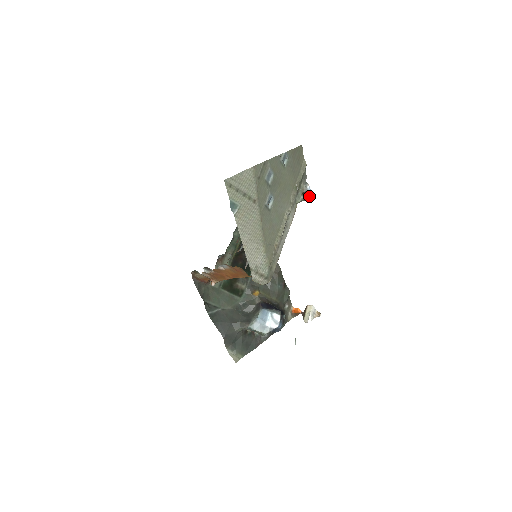
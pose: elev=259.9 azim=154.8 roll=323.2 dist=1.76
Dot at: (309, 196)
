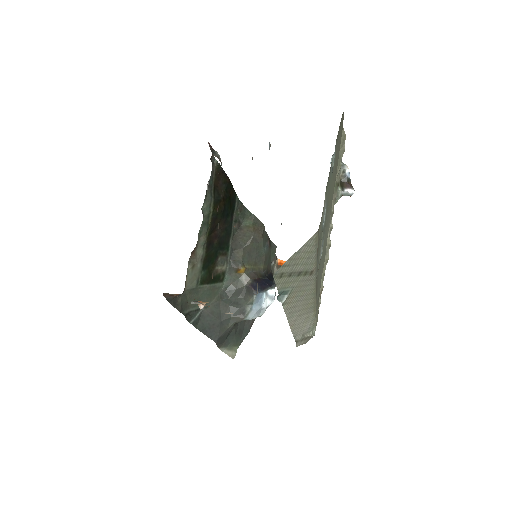
Dot at: (352, 189)
